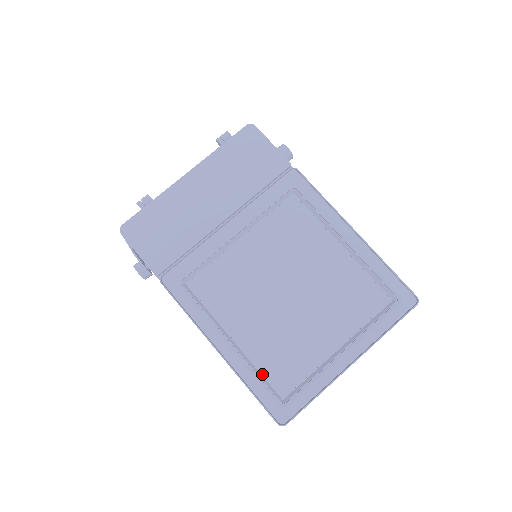
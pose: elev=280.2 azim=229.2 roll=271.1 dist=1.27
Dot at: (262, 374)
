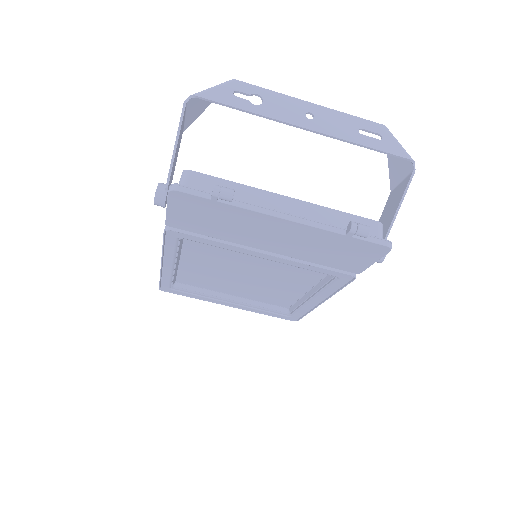
Dot at: (178, 274)
